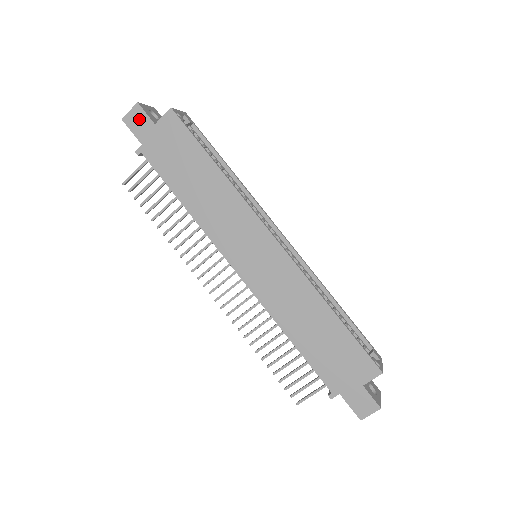
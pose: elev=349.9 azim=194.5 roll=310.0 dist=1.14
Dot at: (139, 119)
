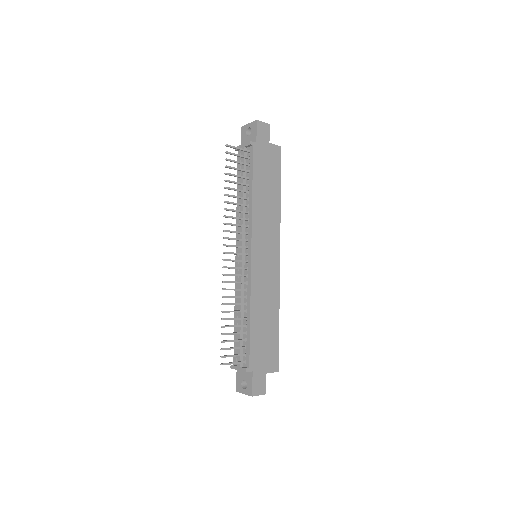
Dot at: (265, 131)
